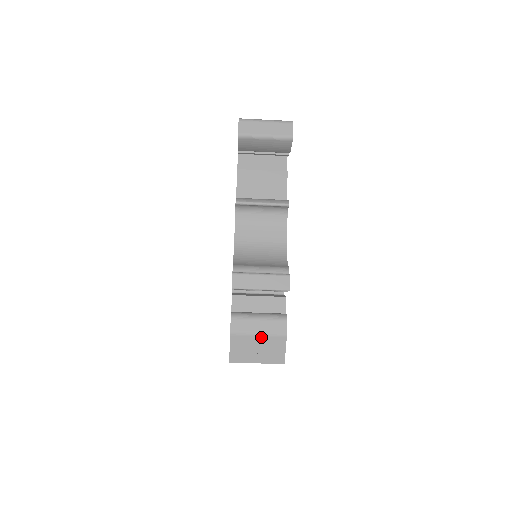
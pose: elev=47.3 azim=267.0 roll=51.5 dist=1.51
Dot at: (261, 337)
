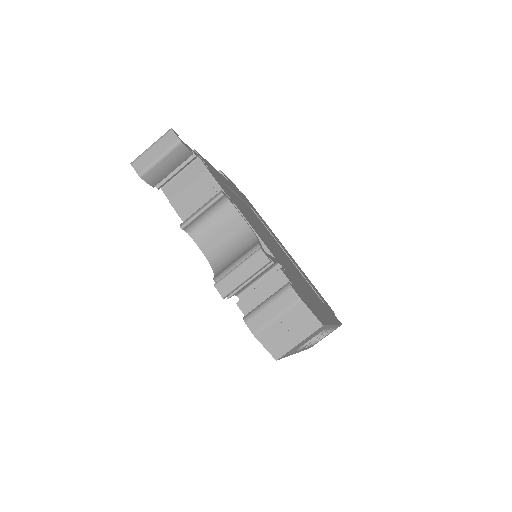
Dot at: (282, 318)
